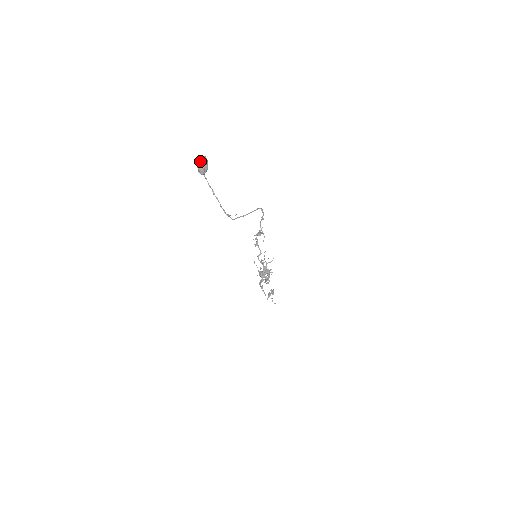
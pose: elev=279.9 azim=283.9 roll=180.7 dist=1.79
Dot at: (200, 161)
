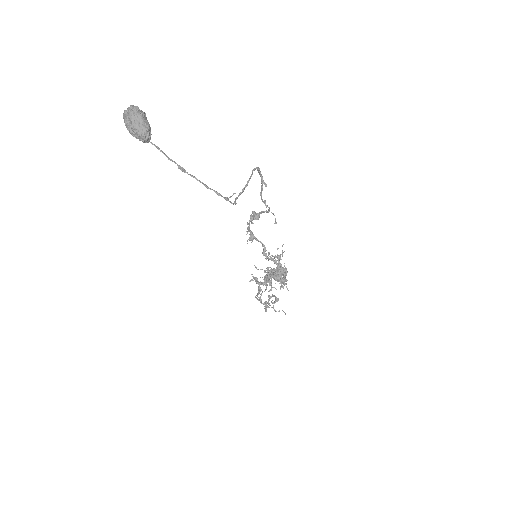
Dot at: (130, 116)
